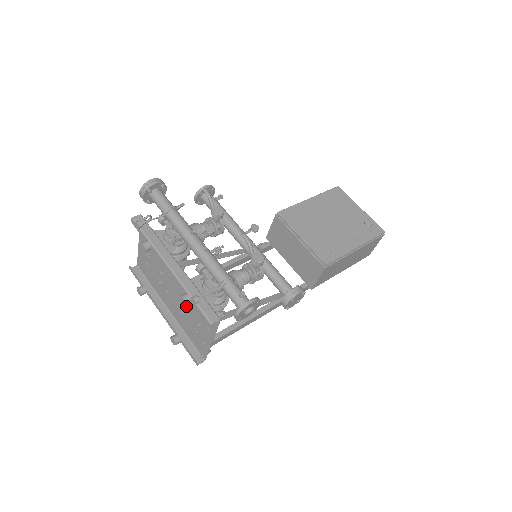
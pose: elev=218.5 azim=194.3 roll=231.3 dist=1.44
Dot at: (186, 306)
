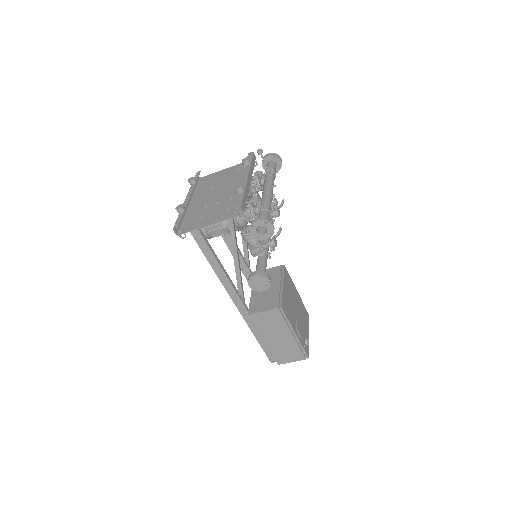
Dot at: (216, 204)
